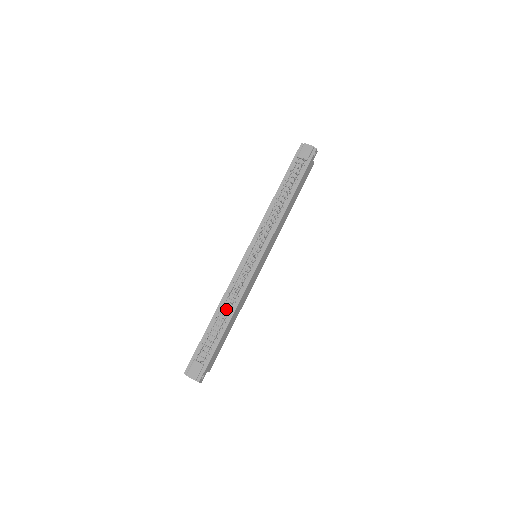
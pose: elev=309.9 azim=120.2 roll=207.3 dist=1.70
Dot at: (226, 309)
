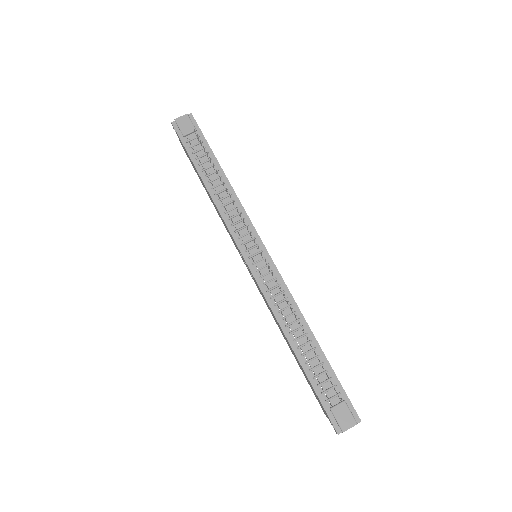
Dot at: (296, 329)
